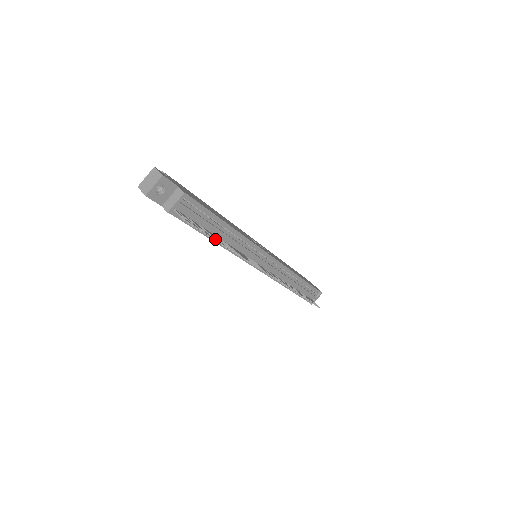
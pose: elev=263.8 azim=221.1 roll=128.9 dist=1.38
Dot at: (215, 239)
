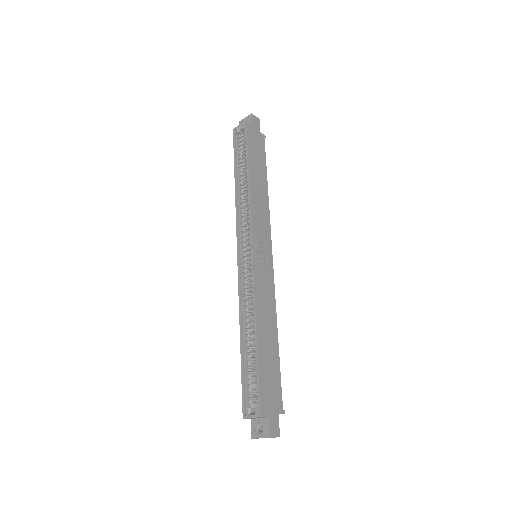
Dot at: occluded
